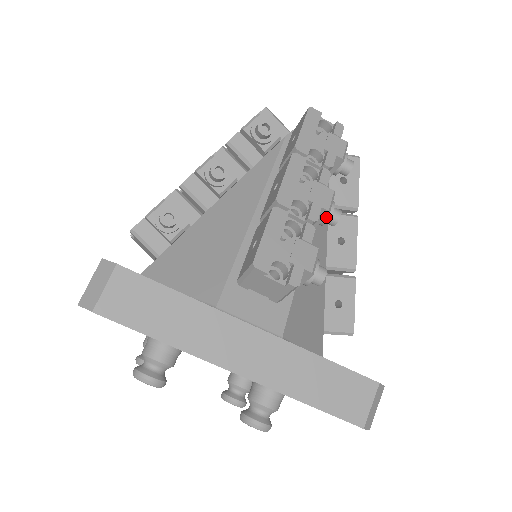
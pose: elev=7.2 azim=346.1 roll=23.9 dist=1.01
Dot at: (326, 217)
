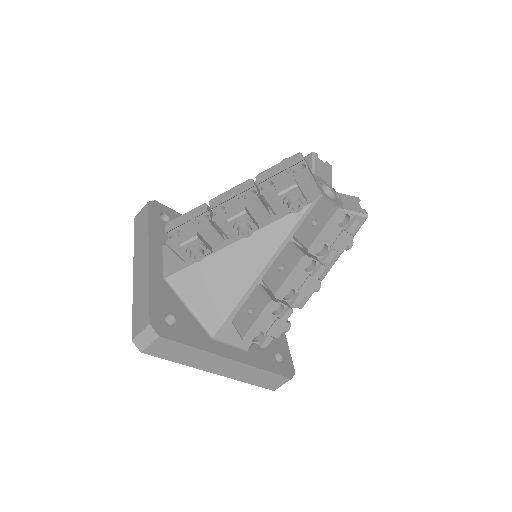
Dot at: occluded
